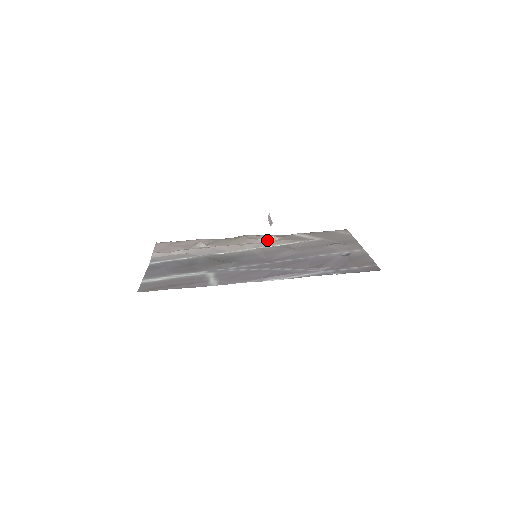
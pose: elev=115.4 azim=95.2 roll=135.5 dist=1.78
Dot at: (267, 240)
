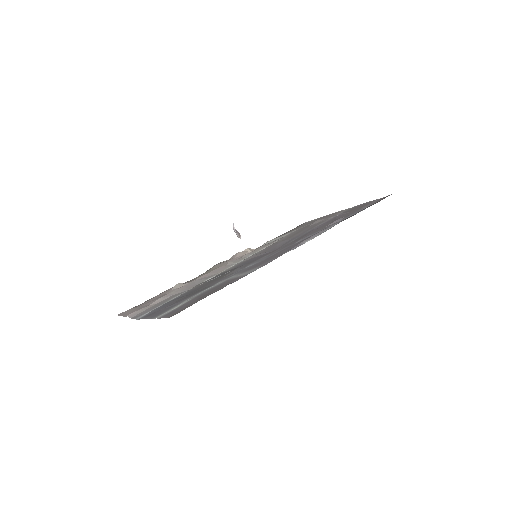
Dot at: (245, 253)
